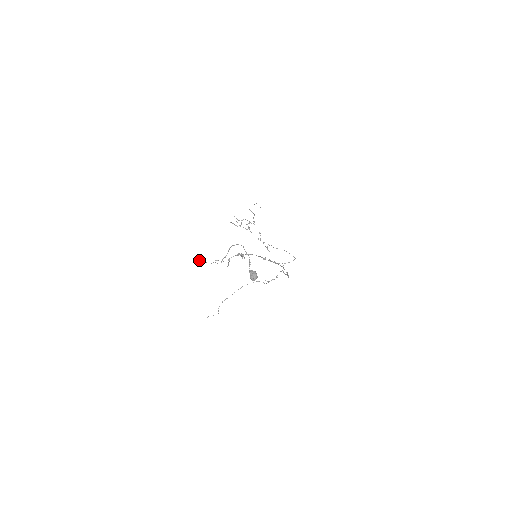
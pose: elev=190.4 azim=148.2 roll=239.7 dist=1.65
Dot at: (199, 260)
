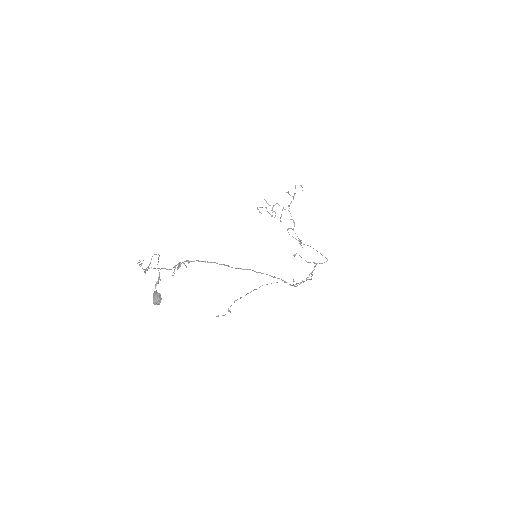
Dot at: (141, 264)
